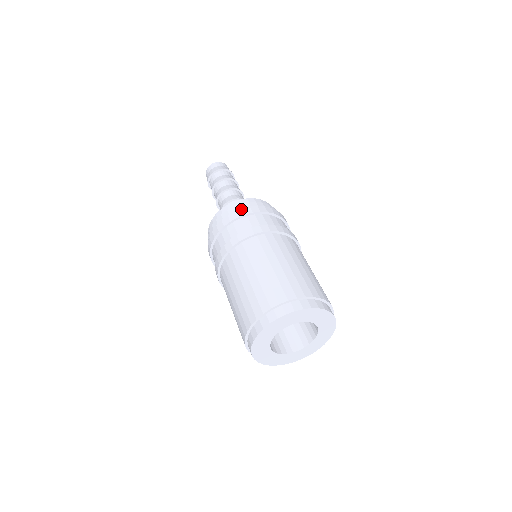
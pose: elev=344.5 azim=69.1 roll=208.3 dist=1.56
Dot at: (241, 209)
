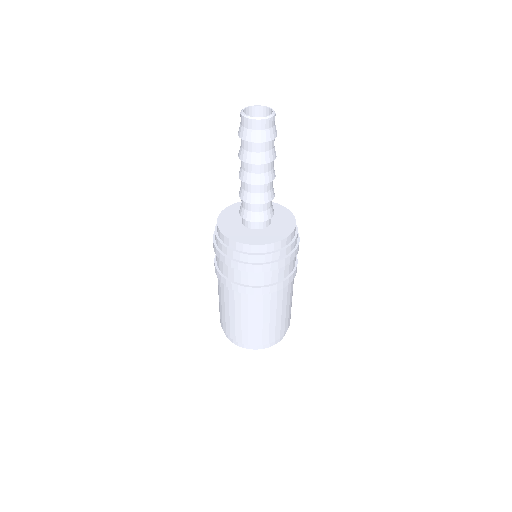
Dot at: (236, 263)
